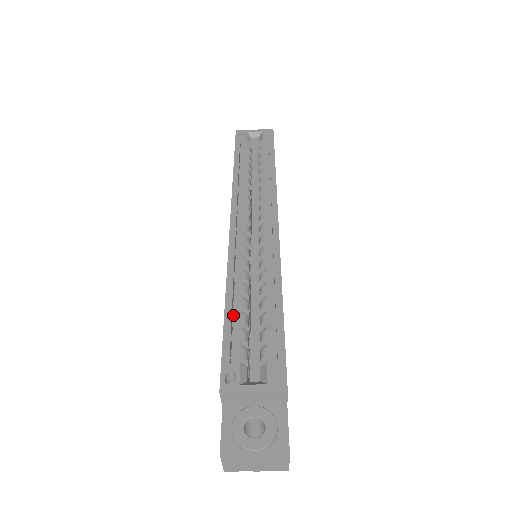
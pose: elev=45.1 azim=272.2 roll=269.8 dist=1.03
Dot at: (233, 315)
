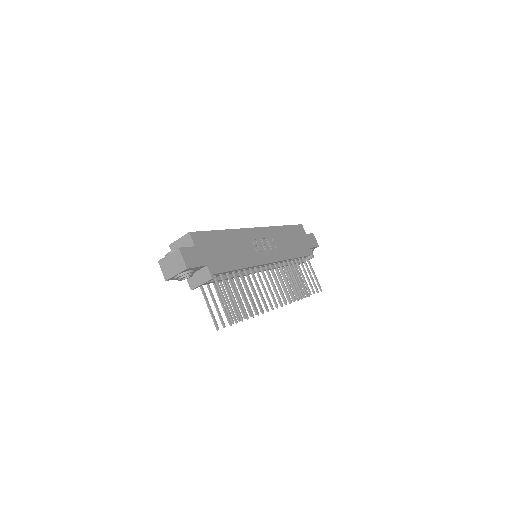
Dot at: occluded
